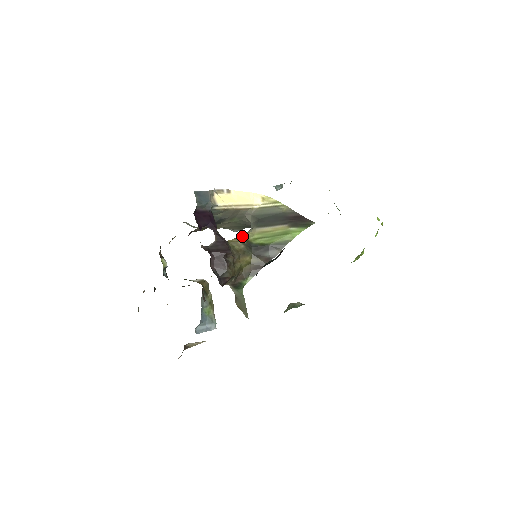
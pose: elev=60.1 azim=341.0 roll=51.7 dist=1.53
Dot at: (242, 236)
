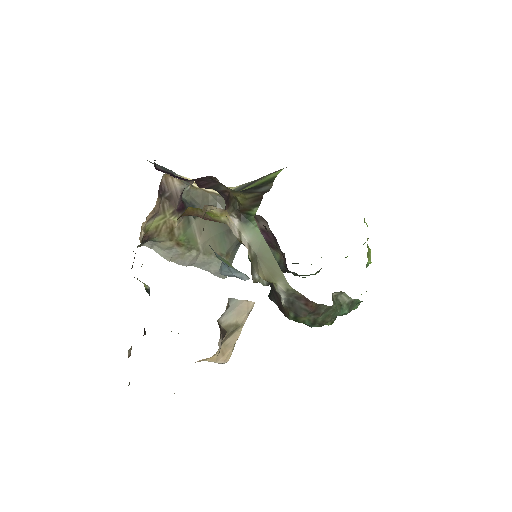
Dot at: occluded
